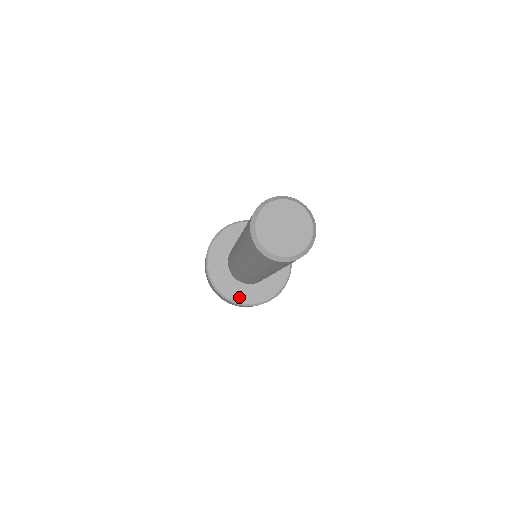
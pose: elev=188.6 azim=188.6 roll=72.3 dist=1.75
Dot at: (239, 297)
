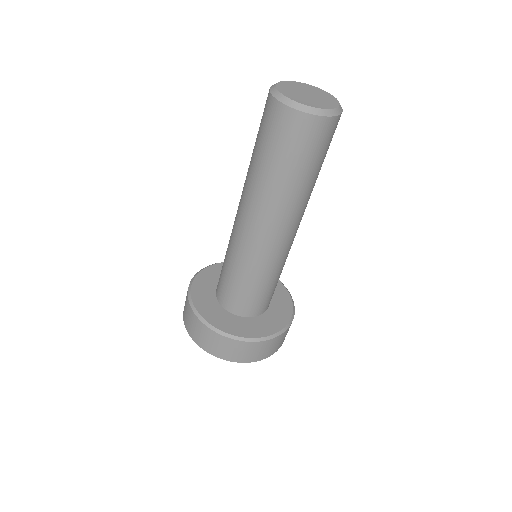
Dot at: (226, 327)
